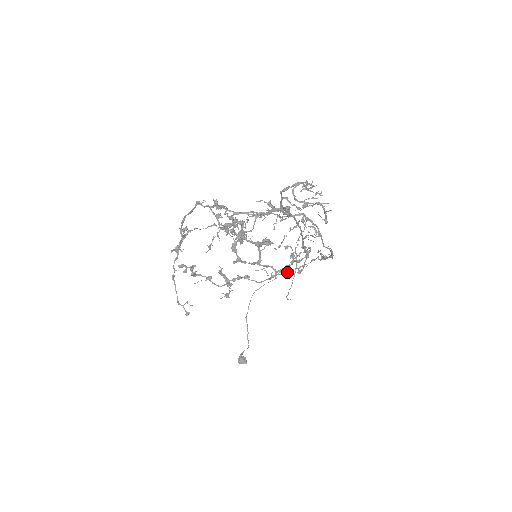
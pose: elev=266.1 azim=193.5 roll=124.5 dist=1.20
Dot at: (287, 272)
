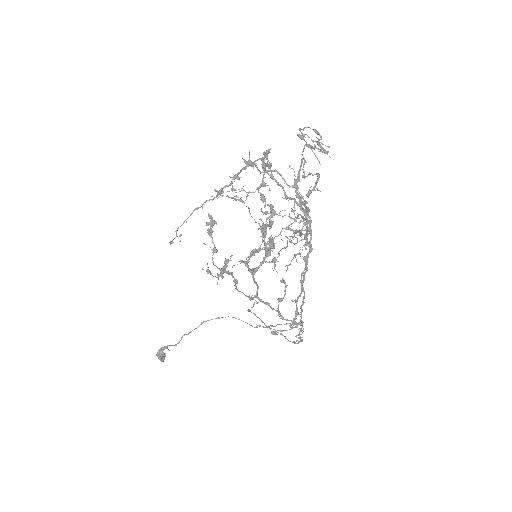
Dot at: occluded
